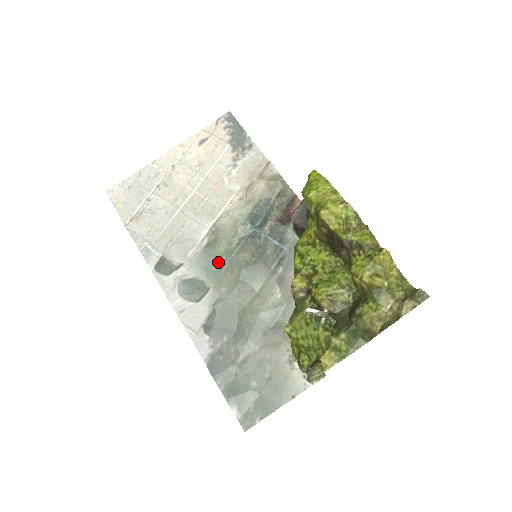
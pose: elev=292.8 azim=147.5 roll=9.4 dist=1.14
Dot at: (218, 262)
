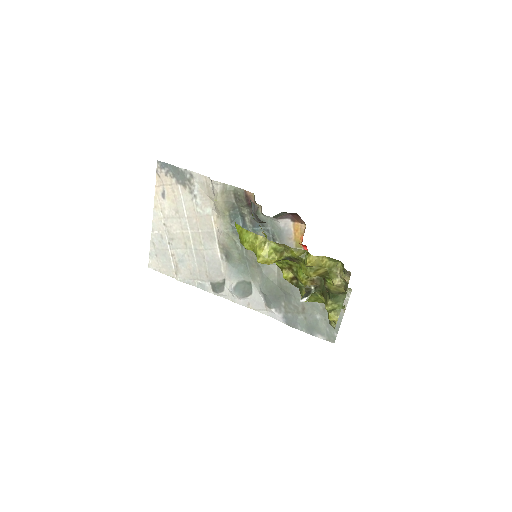
Dot at: (241, 264)
